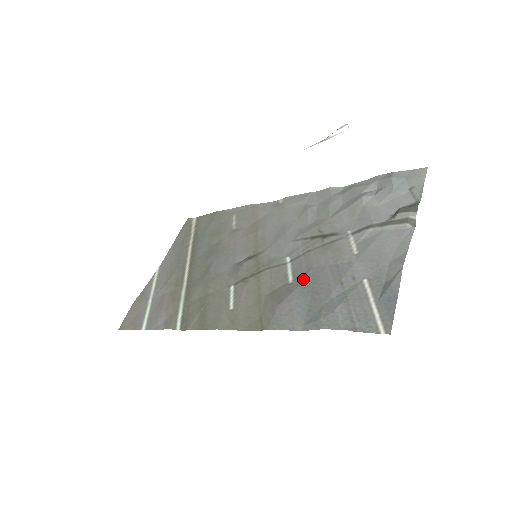
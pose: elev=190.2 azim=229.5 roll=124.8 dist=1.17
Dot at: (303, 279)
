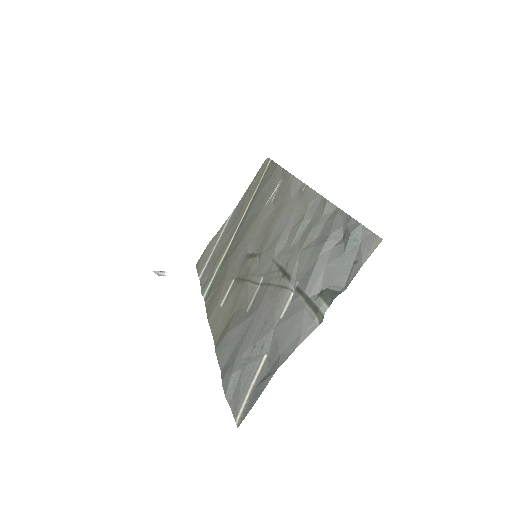
Dot at: (248, 317)
